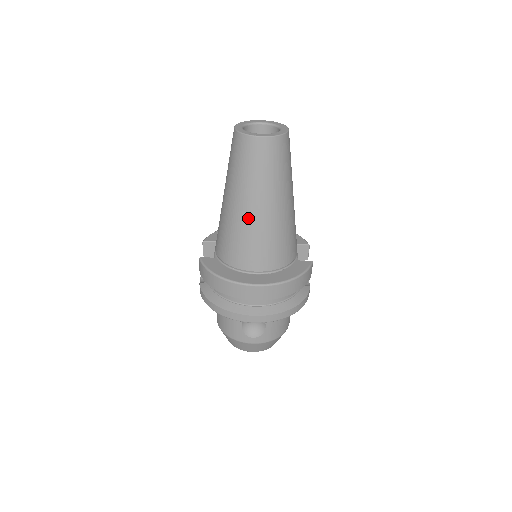
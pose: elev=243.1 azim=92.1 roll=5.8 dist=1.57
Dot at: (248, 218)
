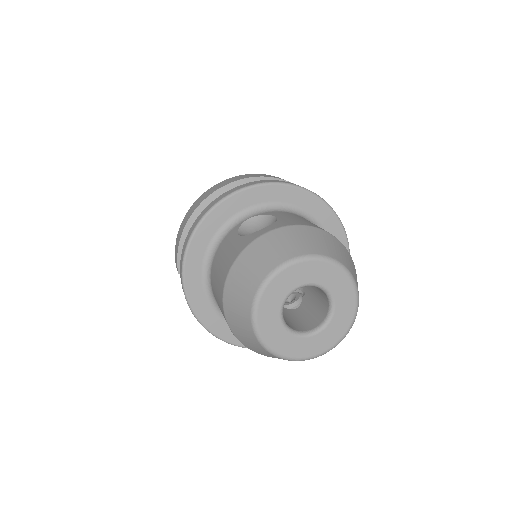
Dot at: occluded
